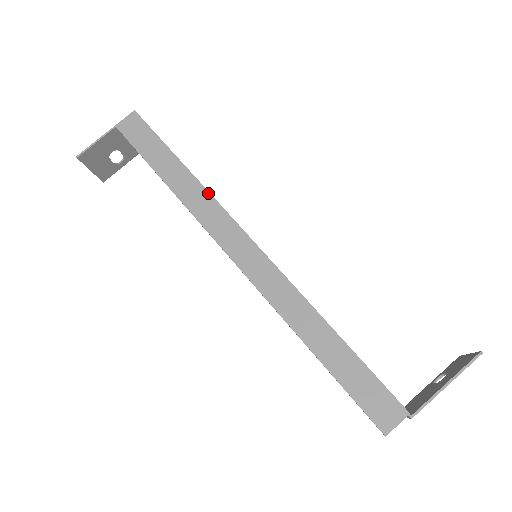
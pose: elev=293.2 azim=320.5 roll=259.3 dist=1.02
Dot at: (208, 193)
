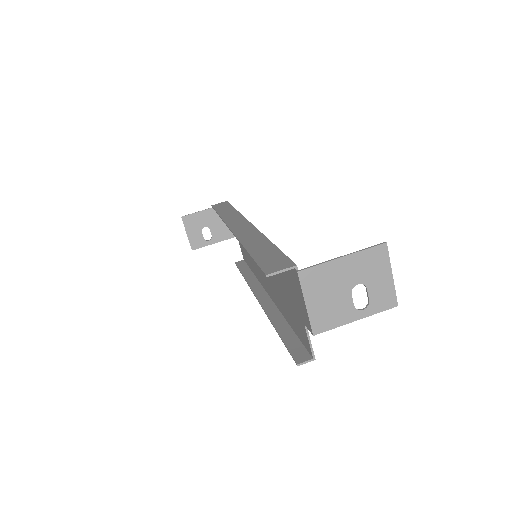
Dot at: (240, 214)
